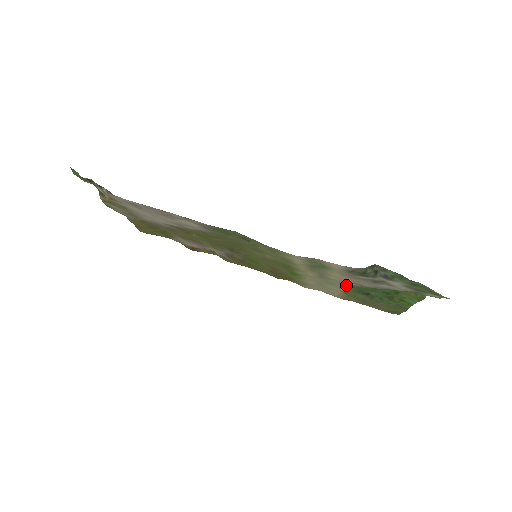
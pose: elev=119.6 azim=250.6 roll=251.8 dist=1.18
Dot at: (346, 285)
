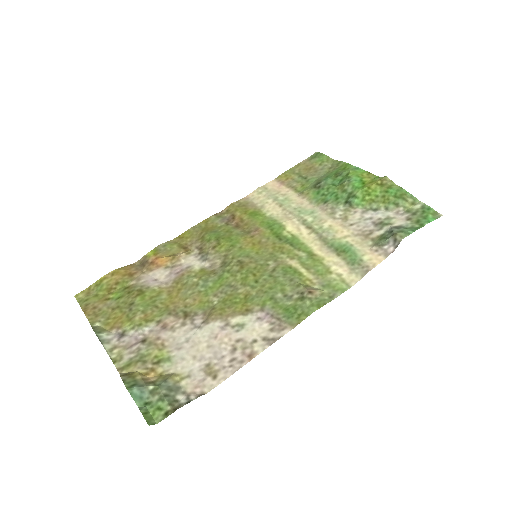
Dot at: (323, 209)
